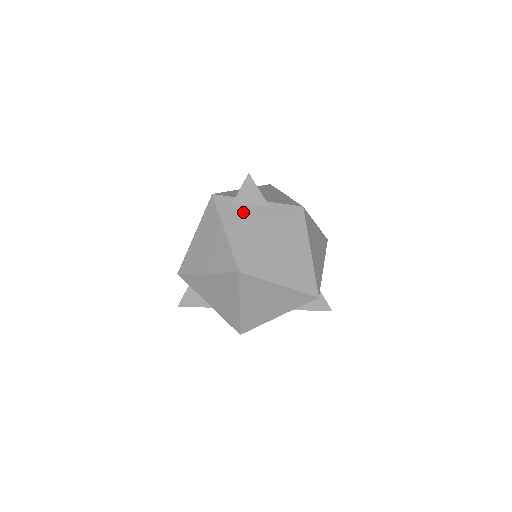
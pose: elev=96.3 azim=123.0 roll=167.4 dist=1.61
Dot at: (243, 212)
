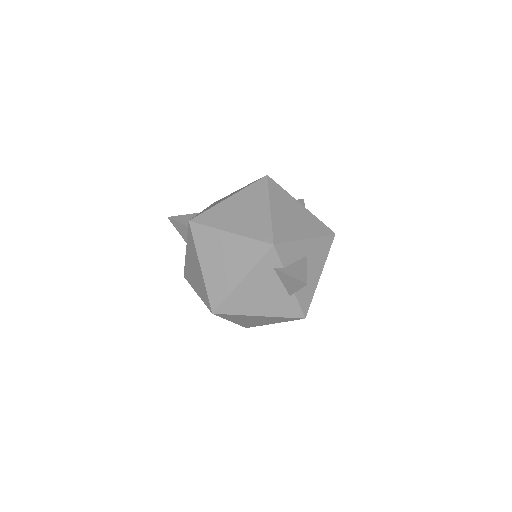
Dot at: (271, 282)
